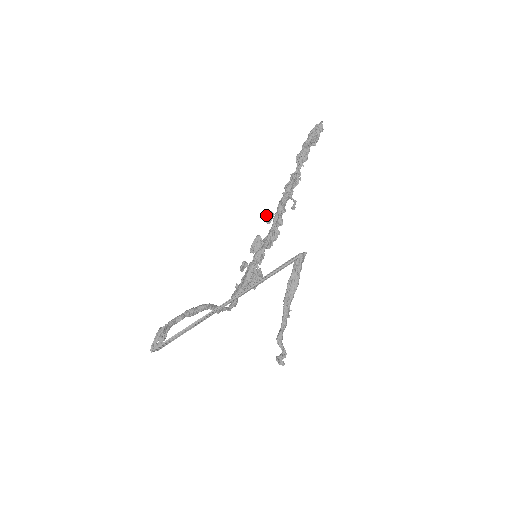
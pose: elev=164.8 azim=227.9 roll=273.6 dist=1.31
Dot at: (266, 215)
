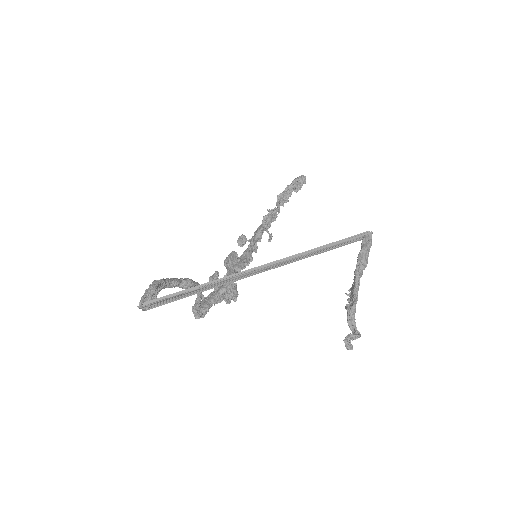
Dot at: (239, 237)
